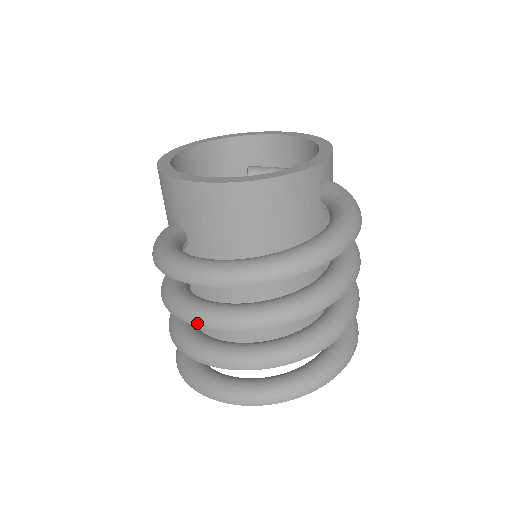
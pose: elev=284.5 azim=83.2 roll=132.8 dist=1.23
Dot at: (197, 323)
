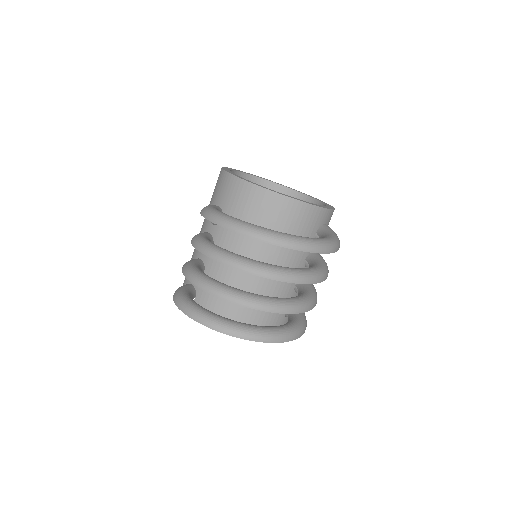
Dot at: (216, 258)
